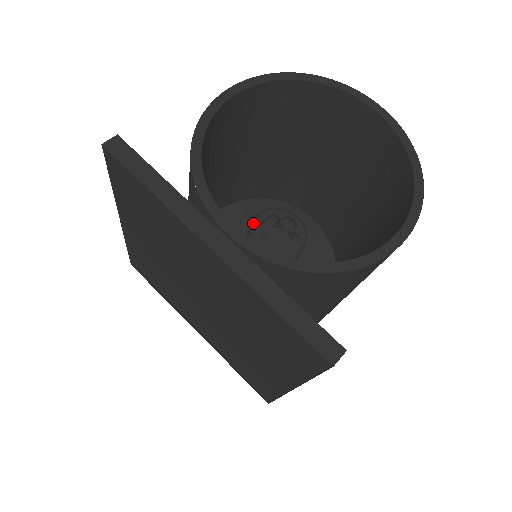
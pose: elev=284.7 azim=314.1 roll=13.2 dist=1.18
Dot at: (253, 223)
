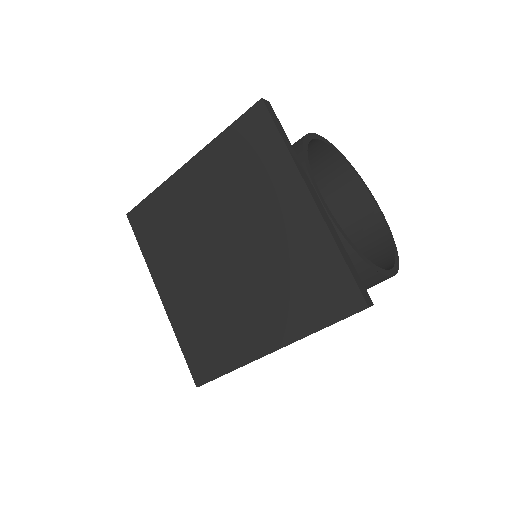
Dot at: occluded
